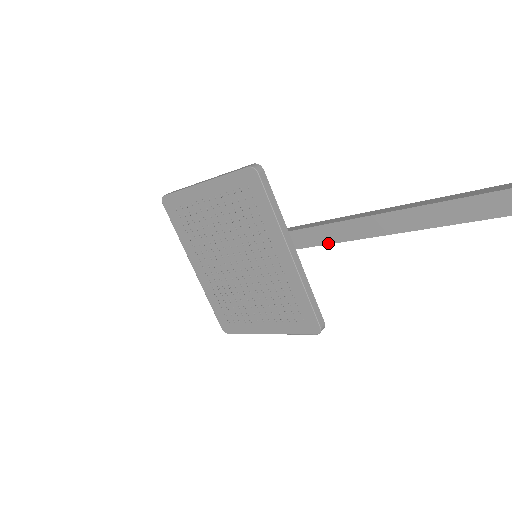
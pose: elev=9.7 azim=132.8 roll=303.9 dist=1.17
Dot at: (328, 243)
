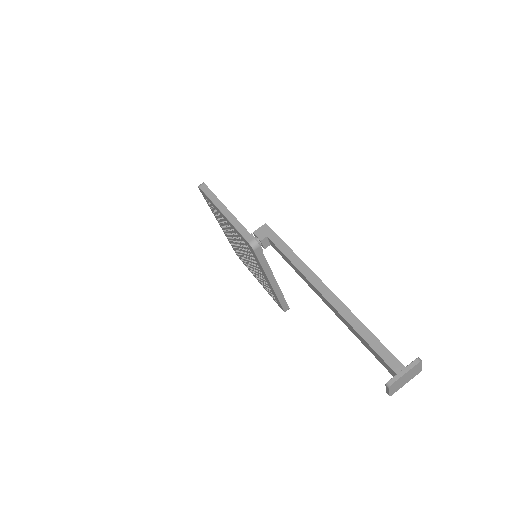
Dot at: (303, 279)
